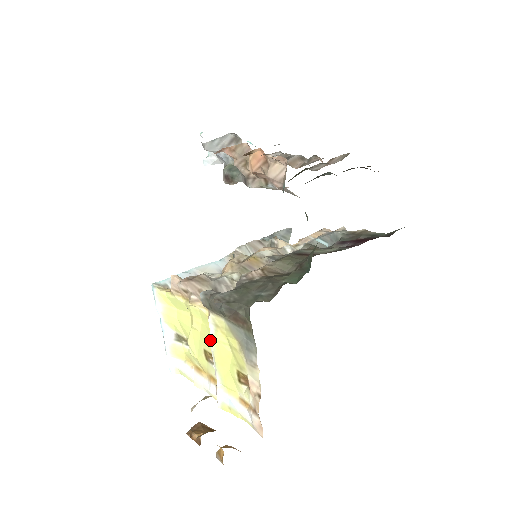
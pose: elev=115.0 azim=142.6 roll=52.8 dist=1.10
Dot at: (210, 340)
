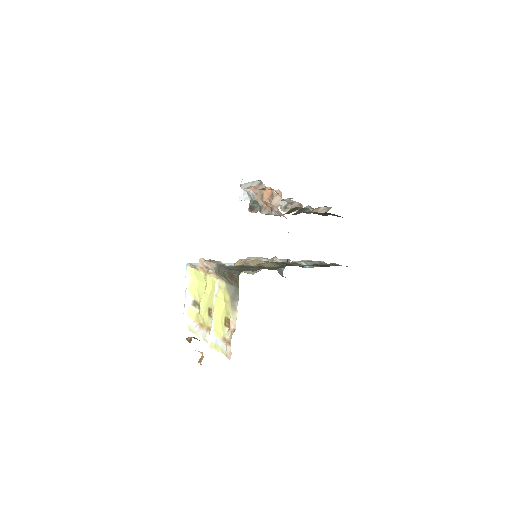
Dot at: (214, 297)
